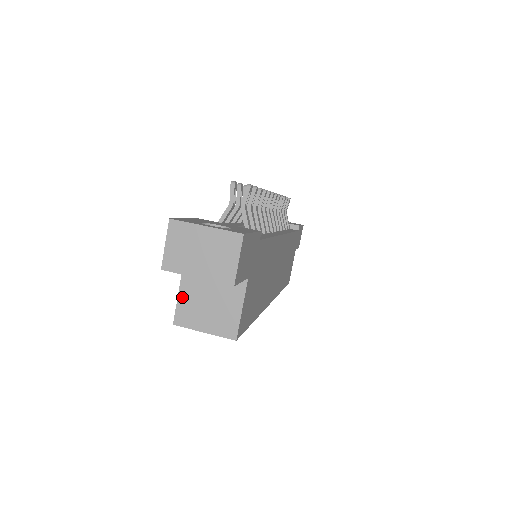
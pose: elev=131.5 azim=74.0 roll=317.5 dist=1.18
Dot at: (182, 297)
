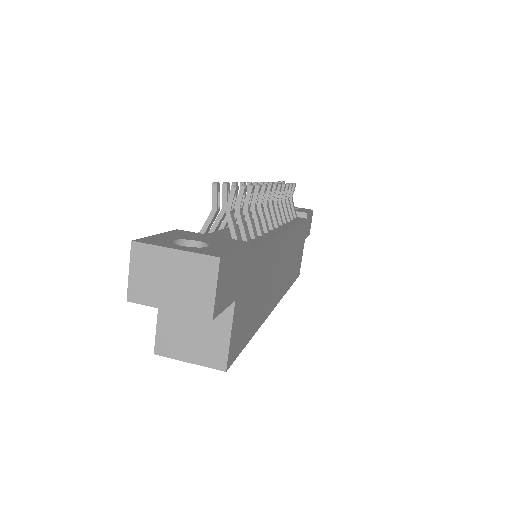
Dot at: (162, 323)
